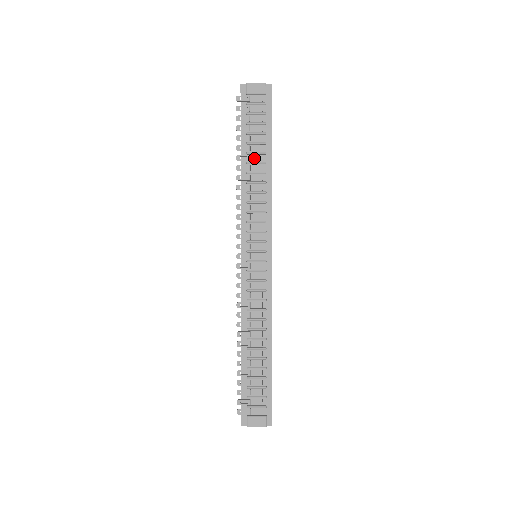
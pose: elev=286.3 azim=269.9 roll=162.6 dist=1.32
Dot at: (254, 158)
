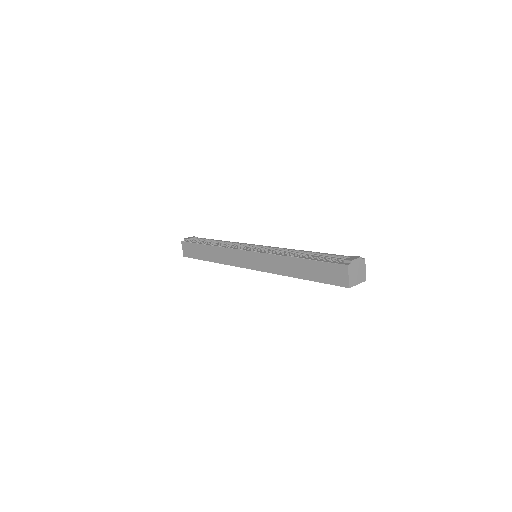
Dot at: occluded
